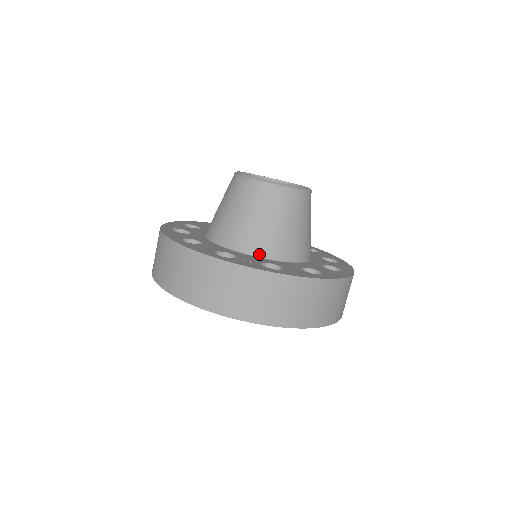
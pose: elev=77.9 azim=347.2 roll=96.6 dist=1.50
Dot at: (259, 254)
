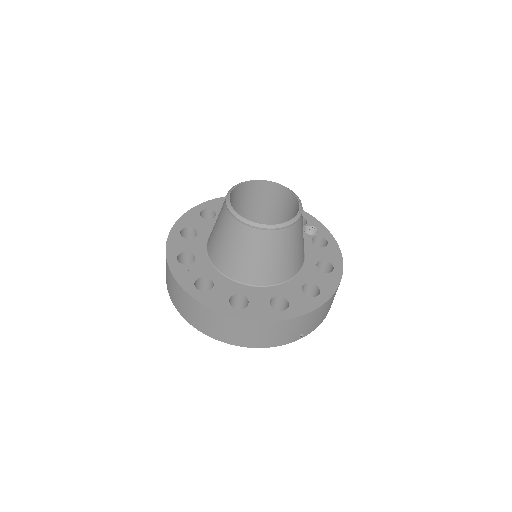
Dot at: (217, 266)
